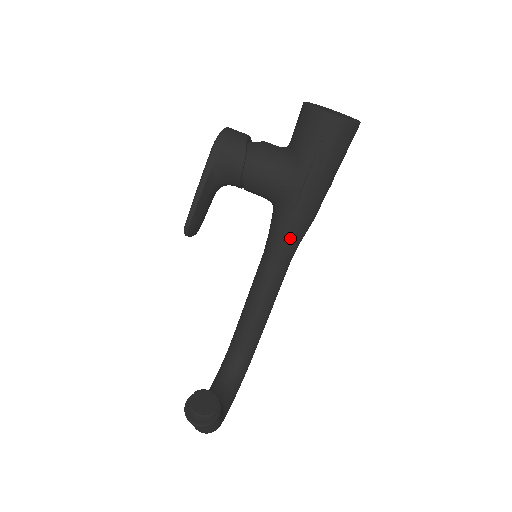
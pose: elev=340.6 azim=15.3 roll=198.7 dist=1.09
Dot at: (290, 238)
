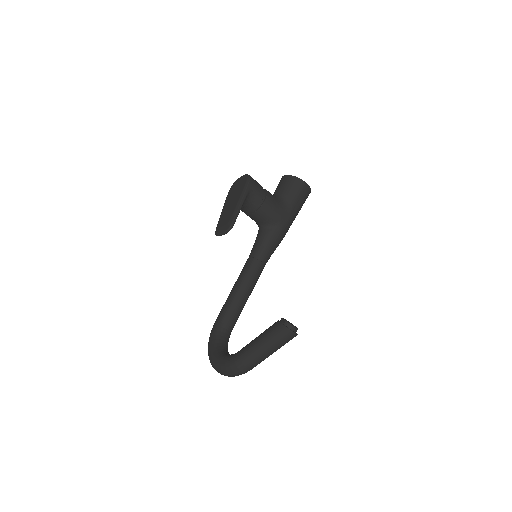
Dot at: (274, 248)
